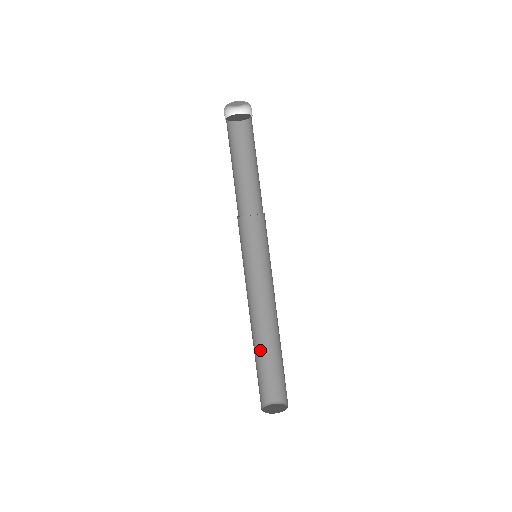
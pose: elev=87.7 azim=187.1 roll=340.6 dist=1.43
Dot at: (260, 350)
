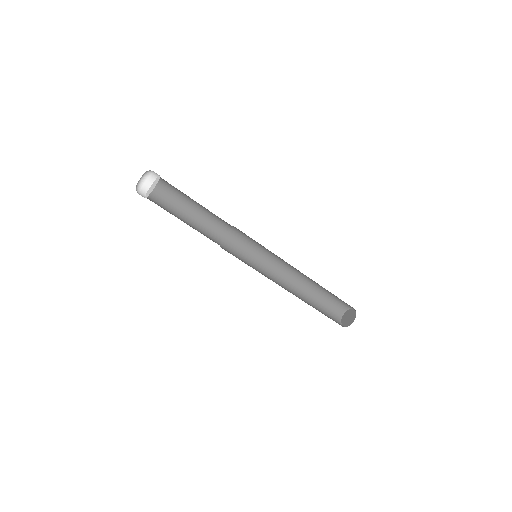
Dot at: (313, 291)
